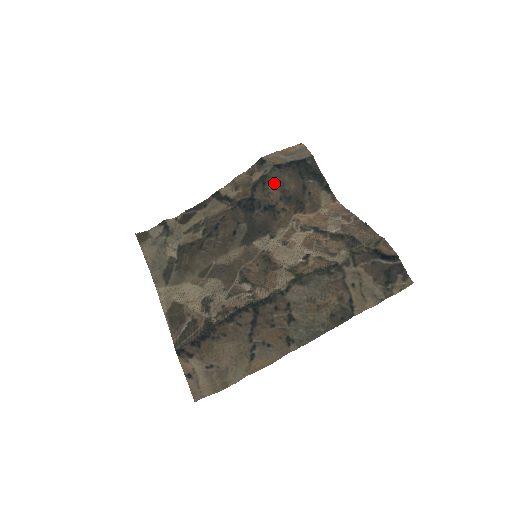
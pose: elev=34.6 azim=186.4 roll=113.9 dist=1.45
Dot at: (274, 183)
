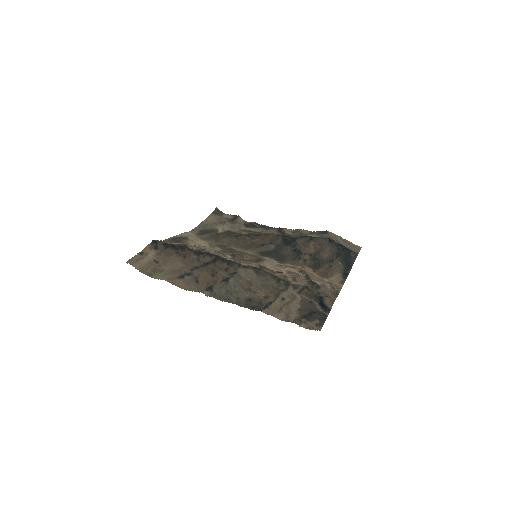
Dot at: (317, 245)
